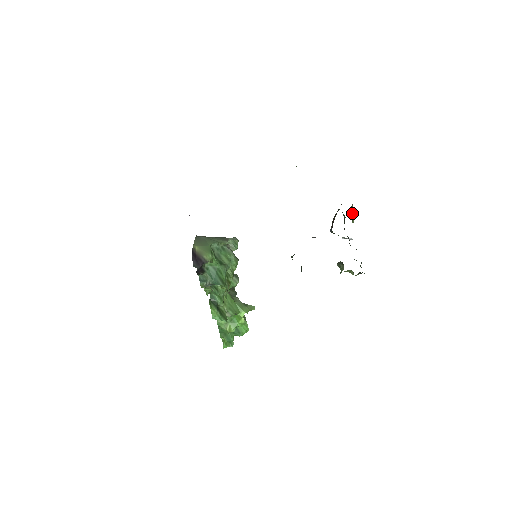
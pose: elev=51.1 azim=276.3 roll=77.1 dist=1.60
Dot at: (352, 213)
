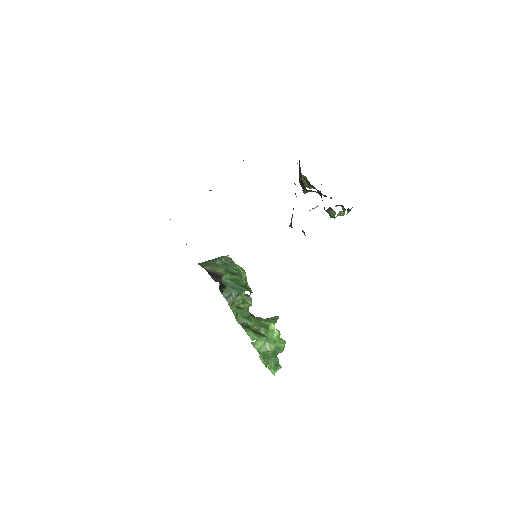
Dot at: occluded
